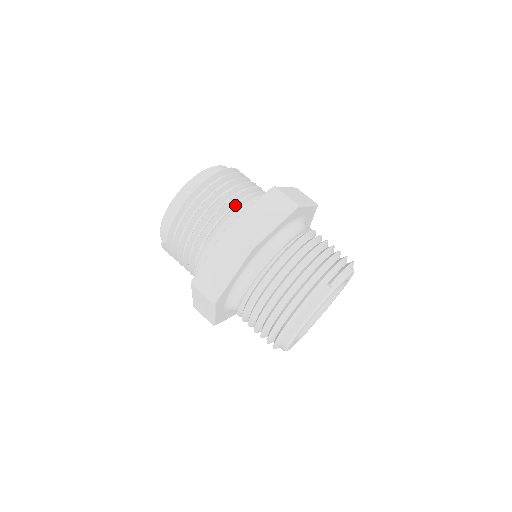
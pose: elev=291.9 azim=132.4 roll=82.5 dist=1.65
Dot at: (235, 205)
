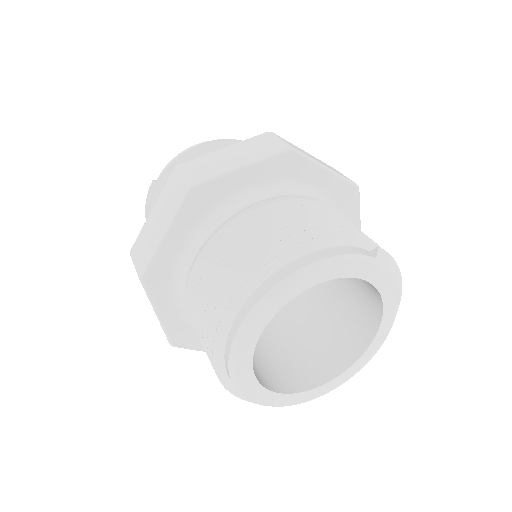
Dot at: occluded
